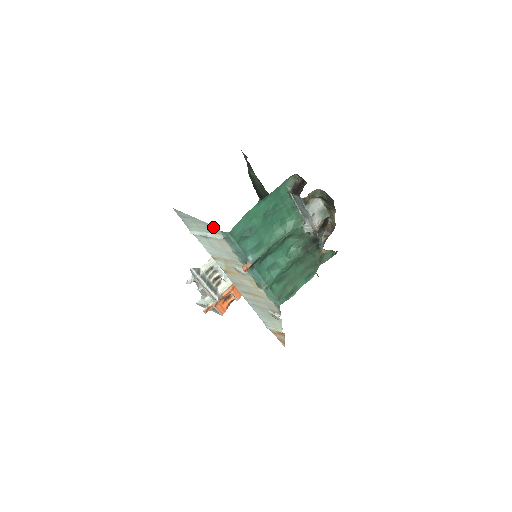
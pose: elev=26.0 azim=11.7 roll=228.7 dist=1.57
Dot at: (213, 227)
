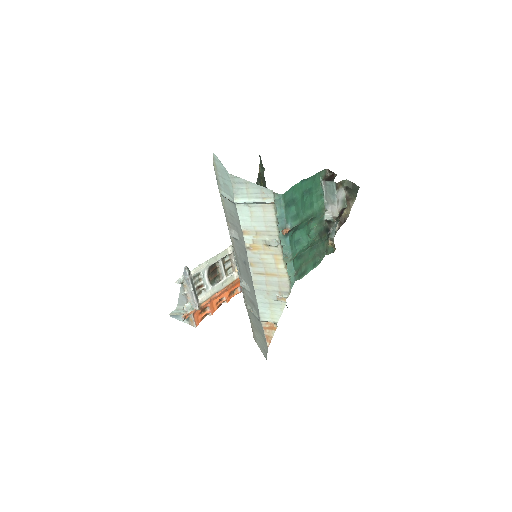
Dot at: (267, 191)
